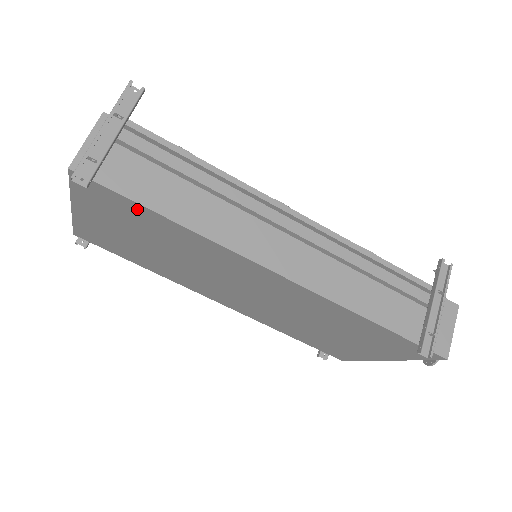
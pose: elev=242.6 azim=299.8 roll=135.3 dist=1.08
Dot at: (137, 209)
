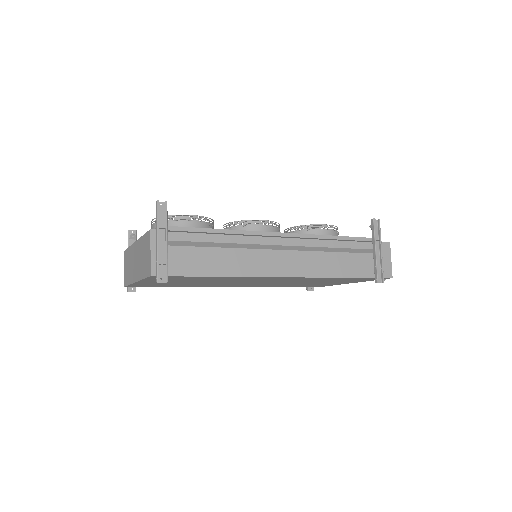
Dot at: (194, 277)
